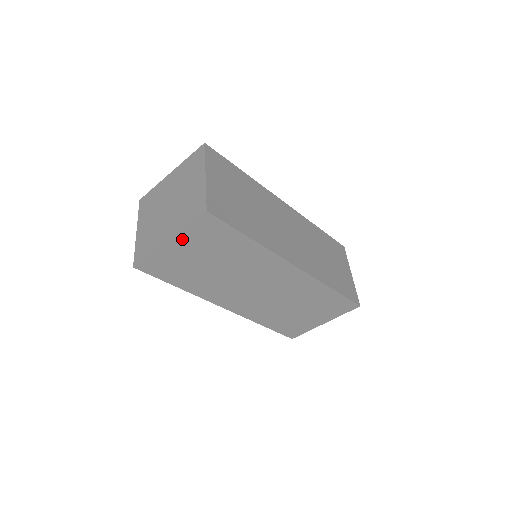
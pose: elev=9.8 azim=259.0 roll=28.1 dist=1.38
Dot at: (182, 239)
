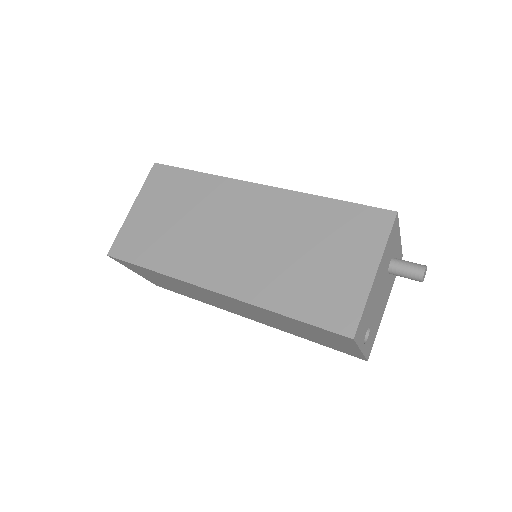
Dot at: (142, 200)
